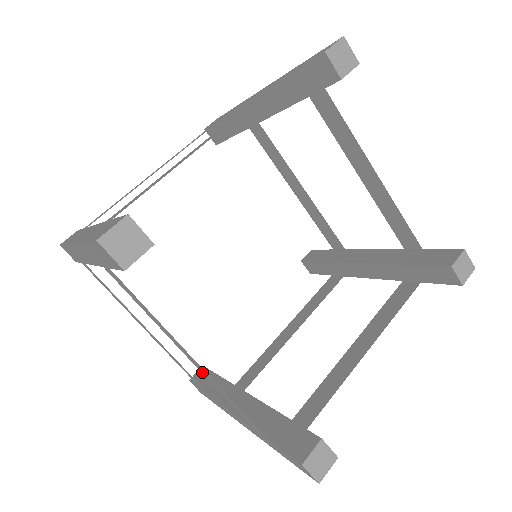
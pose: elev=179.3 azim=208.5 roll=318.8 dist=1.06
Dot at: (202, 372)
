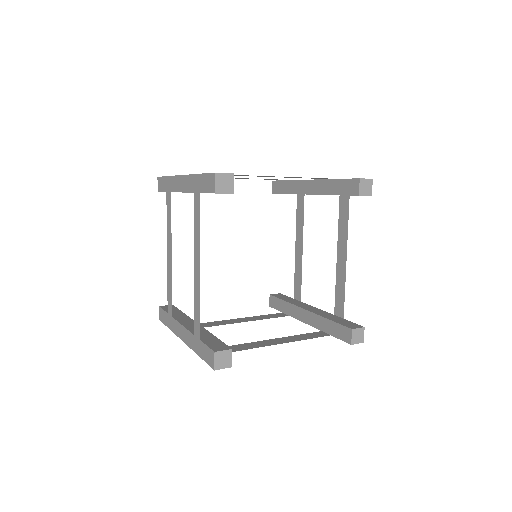
Dot at: (282, 339)
